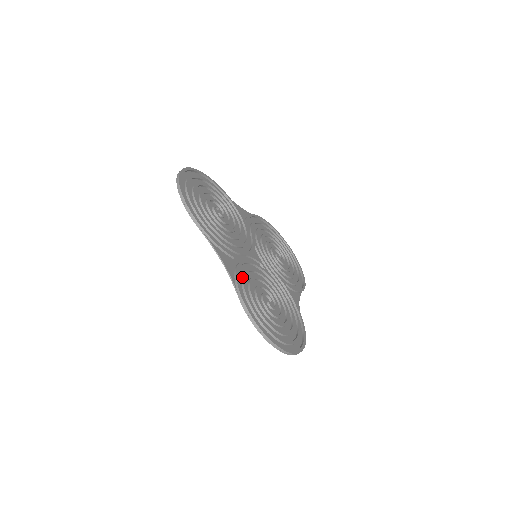
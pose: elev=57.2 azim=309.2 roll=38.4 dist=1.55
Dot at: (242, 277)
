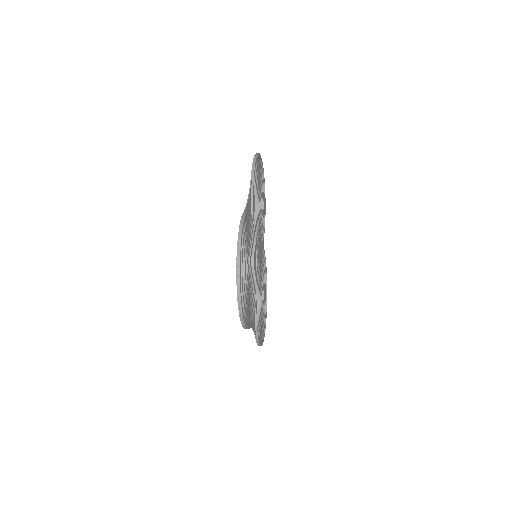
Dot at: (257, 317)
